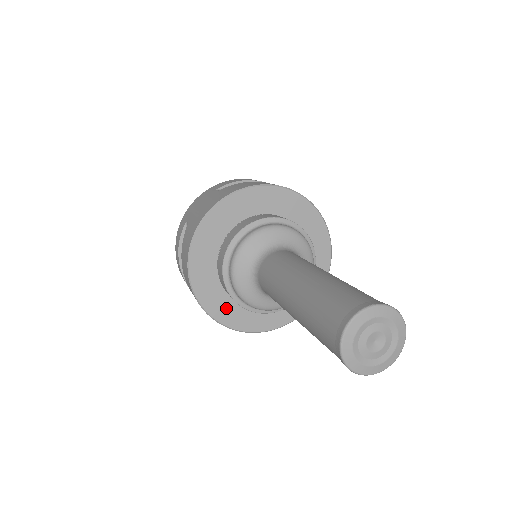
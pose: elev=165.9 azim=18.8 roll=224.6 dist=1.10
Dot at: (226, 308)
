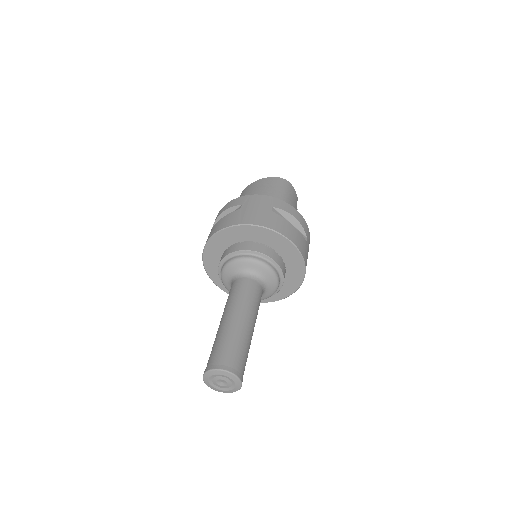
Dot at: occluded
